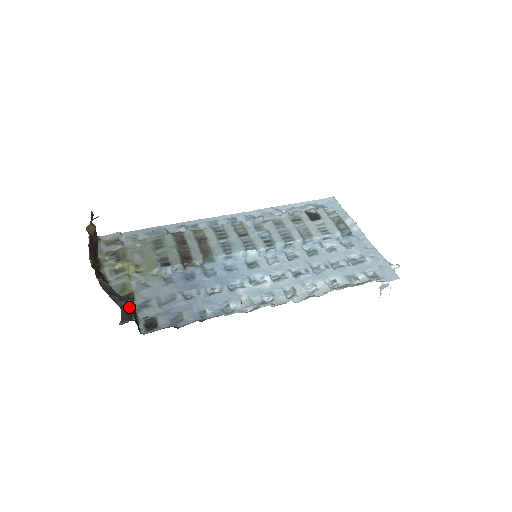
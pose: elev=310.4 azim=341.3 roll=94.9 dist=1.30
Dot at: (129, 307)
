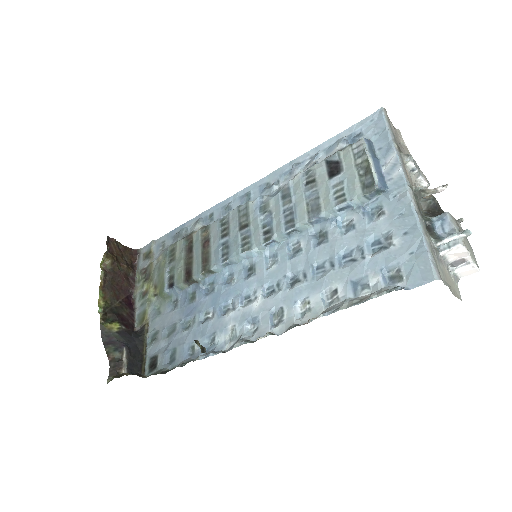
Dot at: (122, 357)
